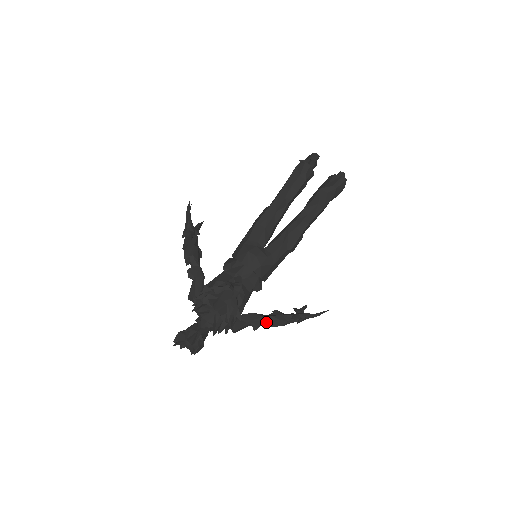
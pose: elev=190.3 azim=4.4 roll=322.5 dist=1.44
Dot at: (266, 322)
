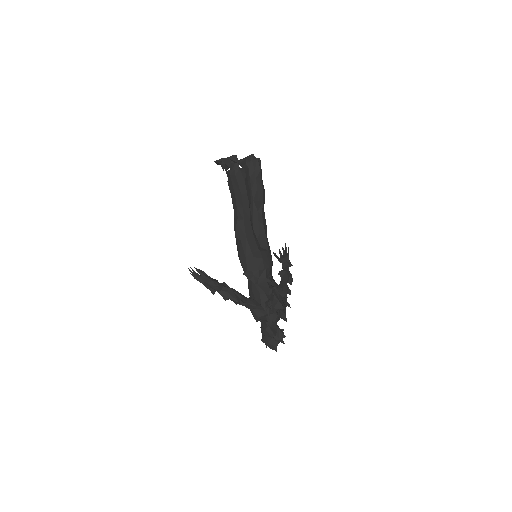
Dot at: occluded
